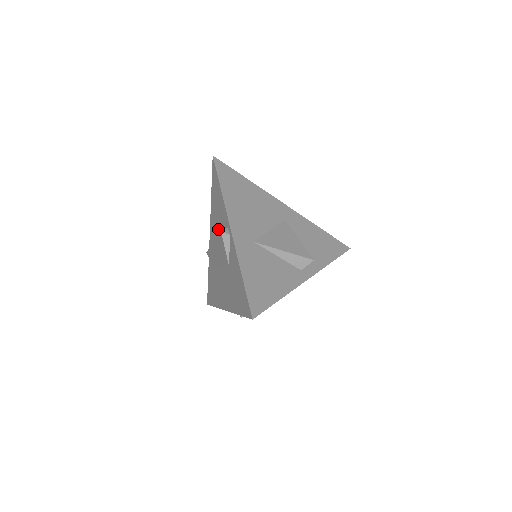
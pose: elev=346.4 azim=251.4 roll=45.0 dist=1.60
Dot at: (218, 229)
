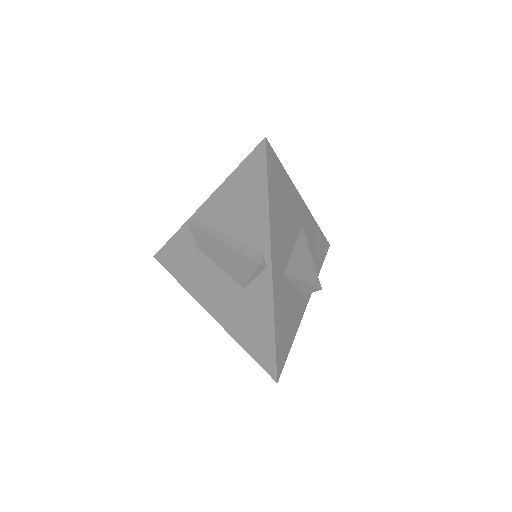
Dot at: (234, 227)
